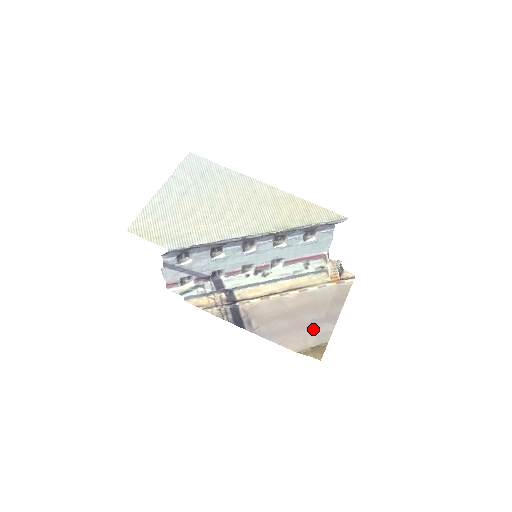
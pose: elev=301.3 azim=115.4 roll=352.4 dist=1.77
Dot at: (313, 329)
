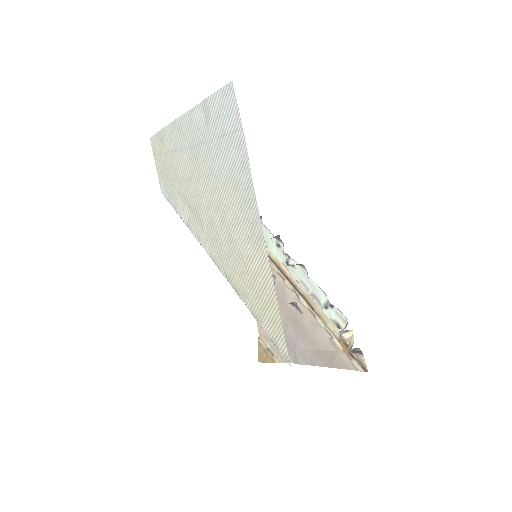
Dot at: occluded
